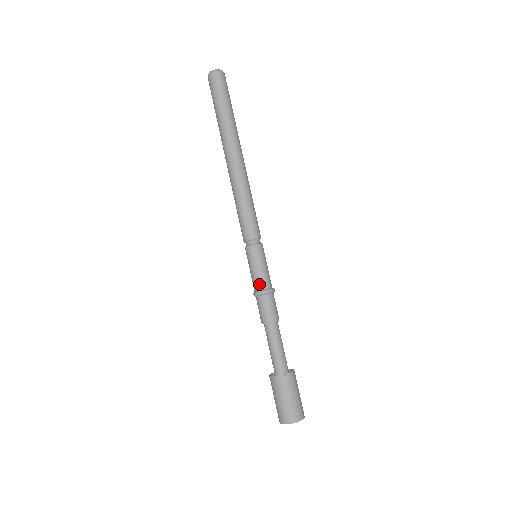
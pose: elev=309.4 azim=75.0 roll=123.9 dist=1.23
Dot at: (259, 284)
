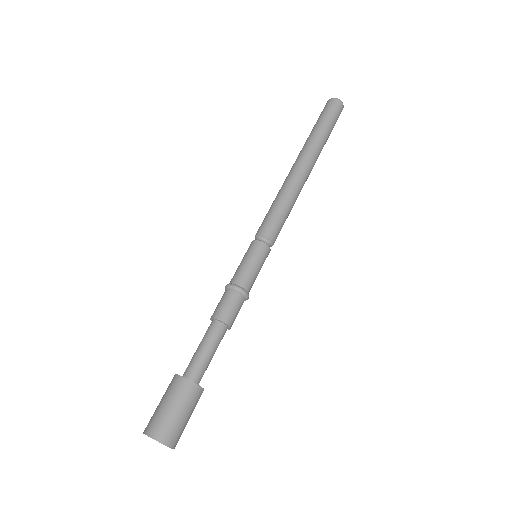
Dot at: (237, 277)
